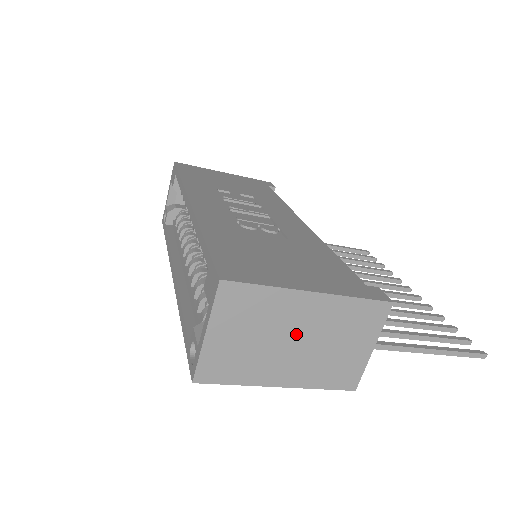
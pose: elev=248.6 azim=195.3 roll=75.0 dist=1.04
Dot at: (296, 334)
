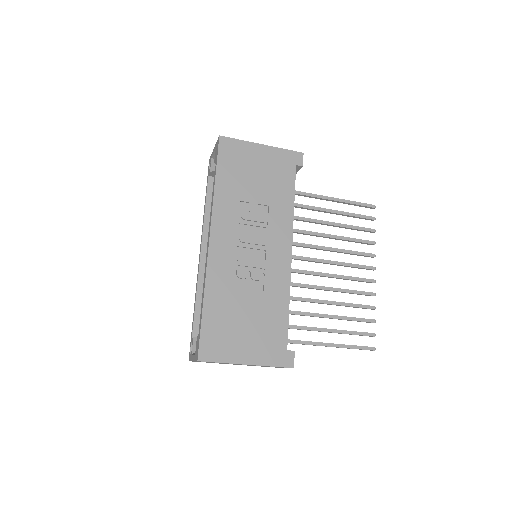
Dot at: occluded
